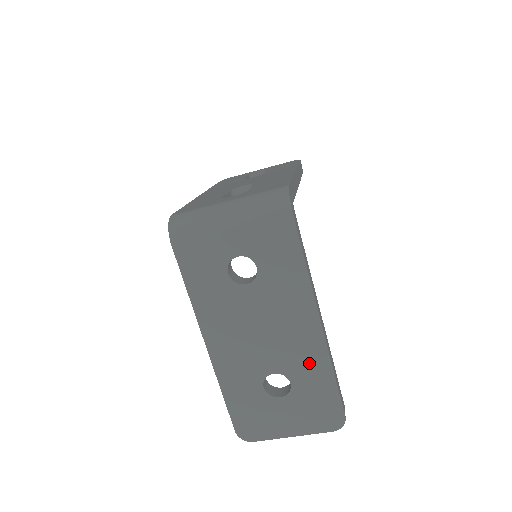
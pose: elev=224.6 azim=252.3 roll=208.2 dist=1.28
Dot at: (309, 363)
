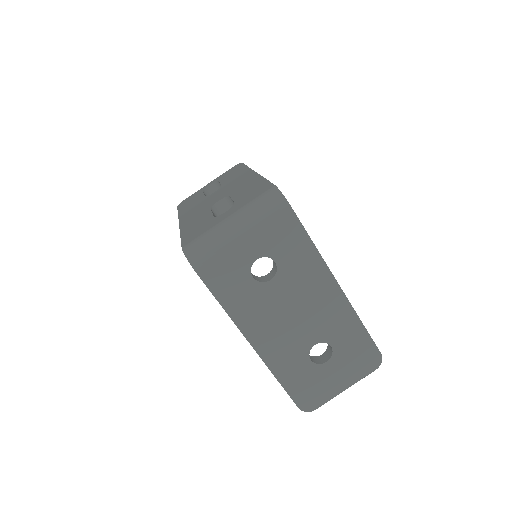
Dot at: (340, 323)
